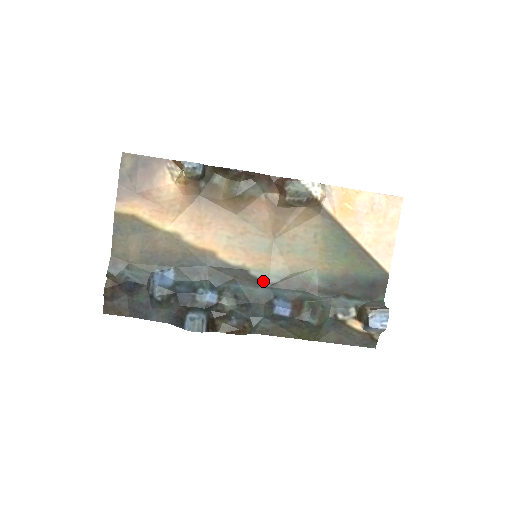
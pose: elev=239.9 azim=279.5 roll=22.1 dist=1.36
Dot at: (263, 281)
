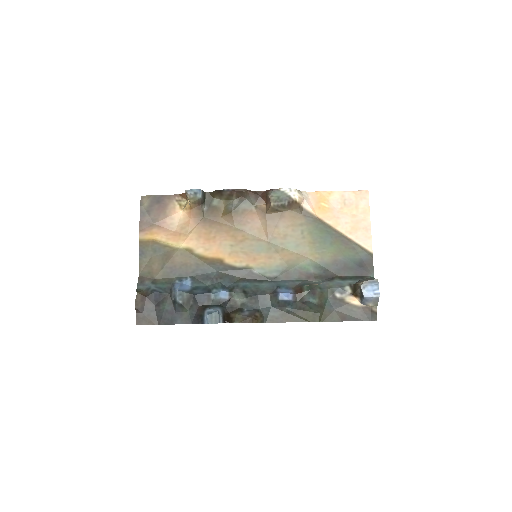
Dot at: (266, 276)
